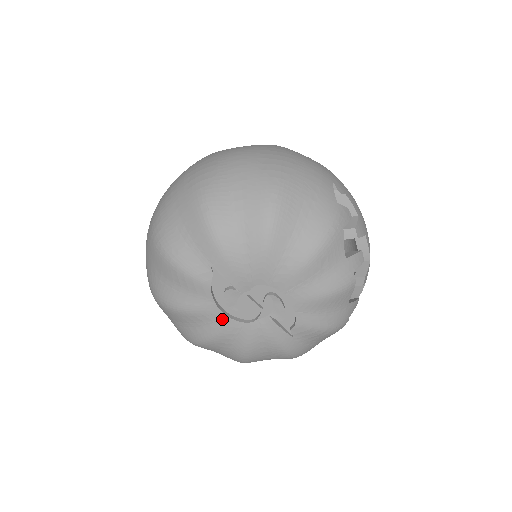
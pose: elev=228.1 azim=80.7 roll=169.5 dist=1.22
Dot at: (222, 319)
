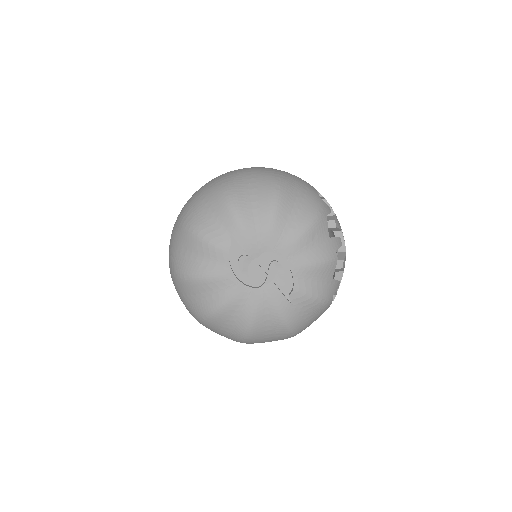
Dot at: (235, 284)
